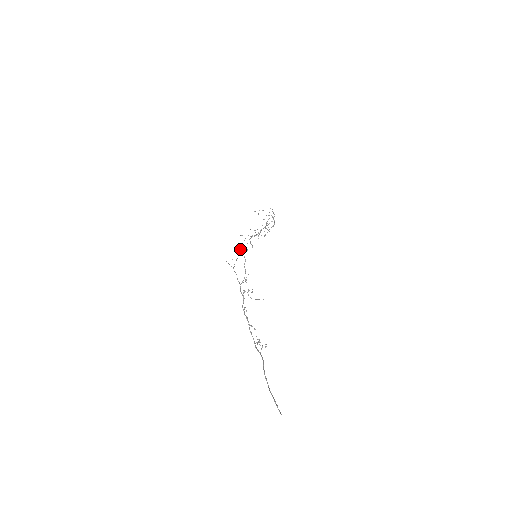
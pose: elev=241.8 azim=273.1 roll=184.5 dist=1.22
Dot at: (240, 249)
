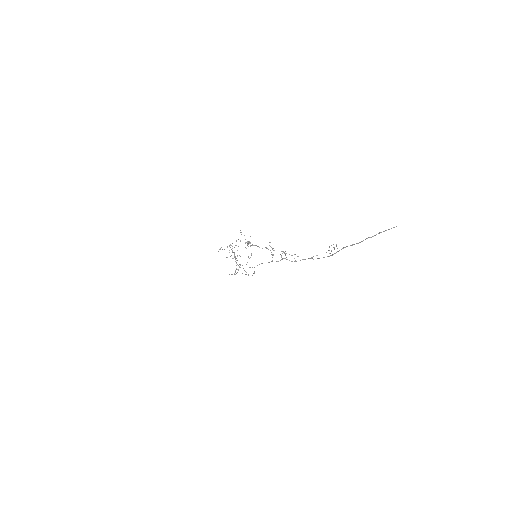
Dot at: occluded
